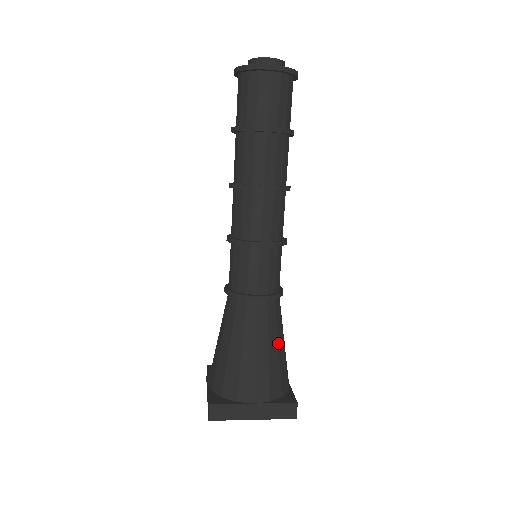
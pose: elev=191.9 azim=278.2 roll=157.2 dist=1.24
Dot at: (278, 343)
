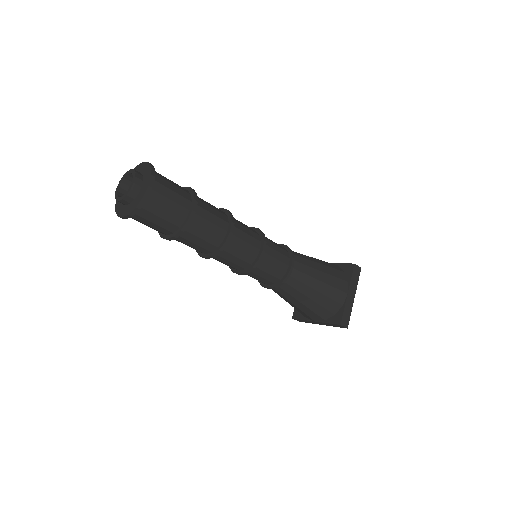
Dot at: (308, 297)
